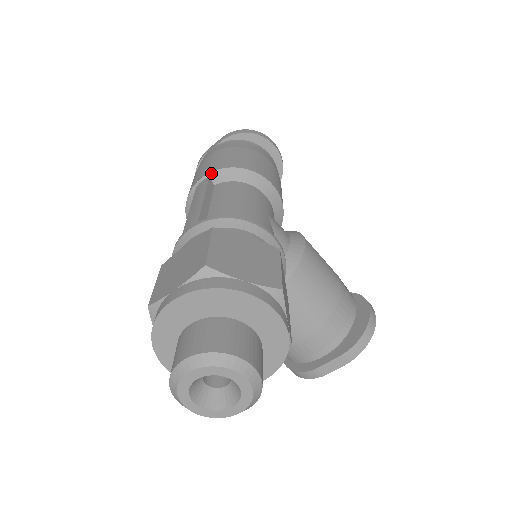
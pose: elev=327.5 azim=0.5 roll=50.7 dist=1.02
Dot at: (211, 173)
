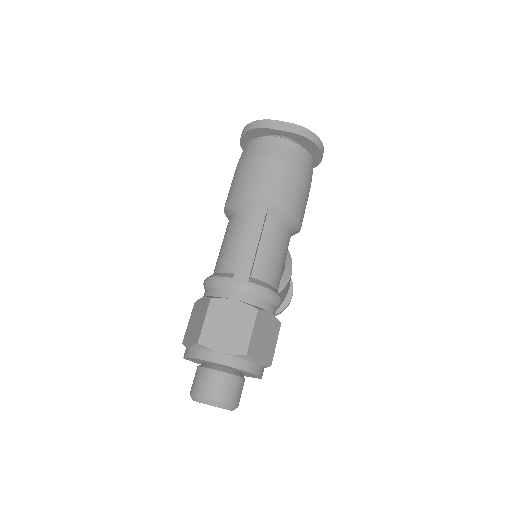
Dot at: (271, 205)
